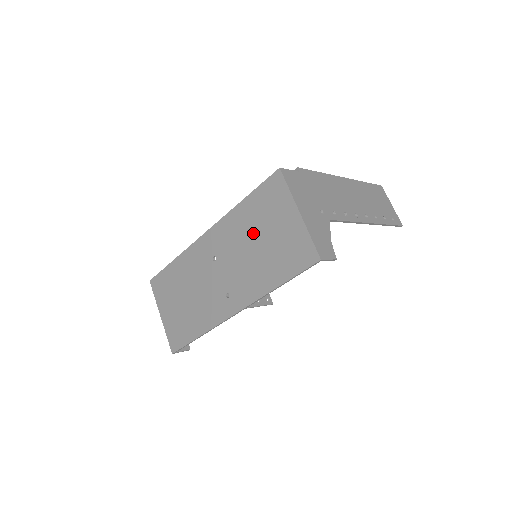
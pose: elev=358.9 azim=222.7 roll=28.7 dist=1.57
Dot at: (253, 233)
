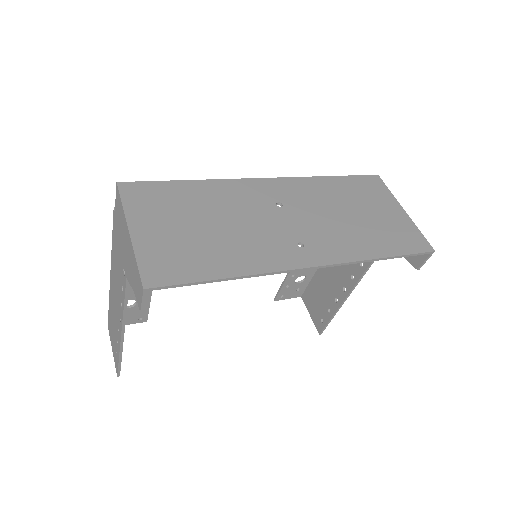
Dot at: (346, 204)
